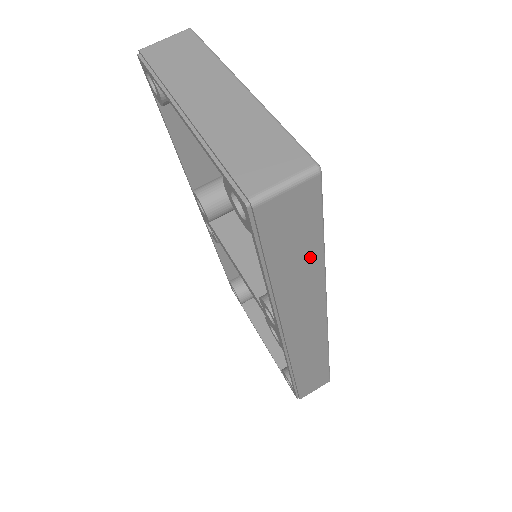
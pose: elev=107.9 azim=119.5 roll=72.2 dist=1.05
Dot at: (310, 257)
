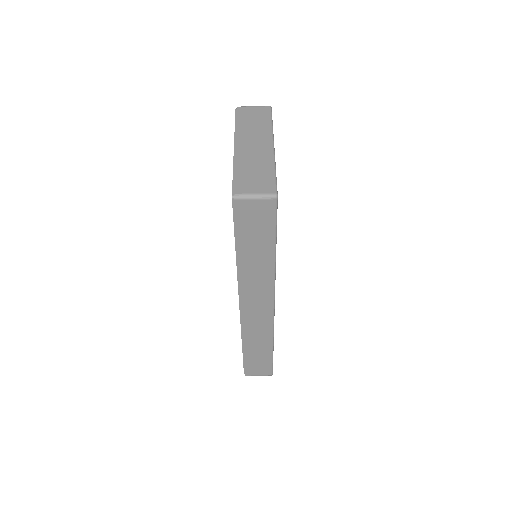
Dot at: (265, 251)
